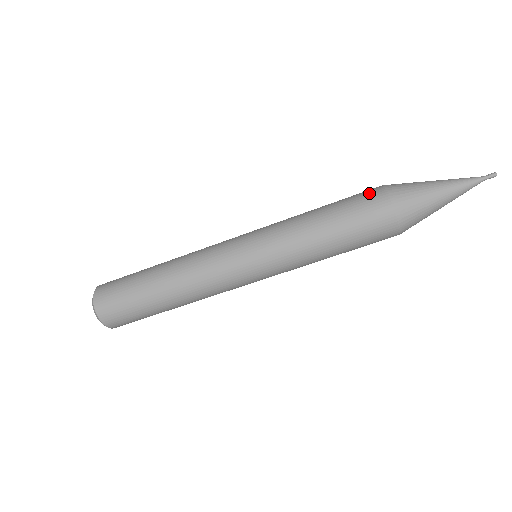
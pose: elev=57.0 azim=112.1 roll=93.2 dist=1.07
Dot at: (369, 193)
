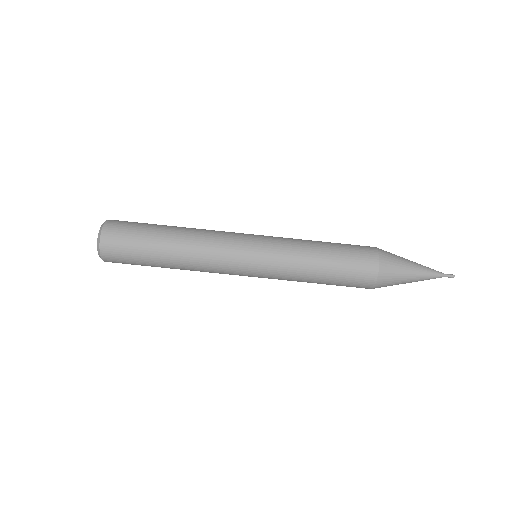
Dot at: (366, 251)
